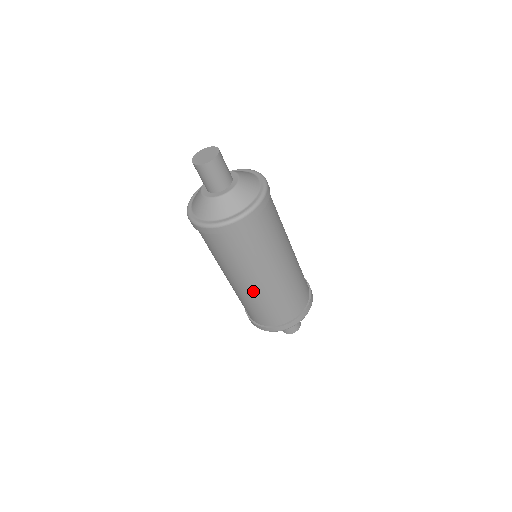
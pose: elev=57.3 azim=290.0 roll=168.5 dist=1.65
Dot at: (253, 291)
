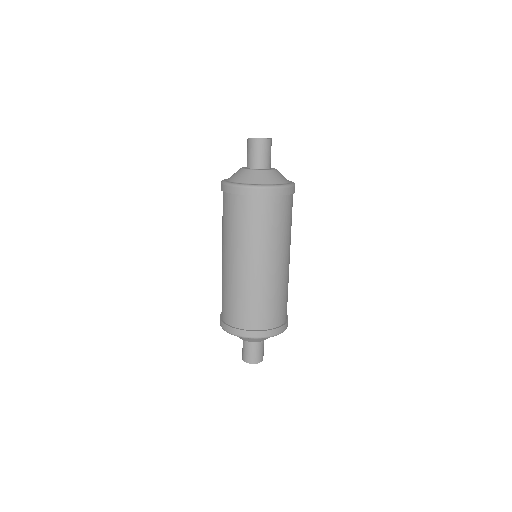
Dot at: (247, 275)
